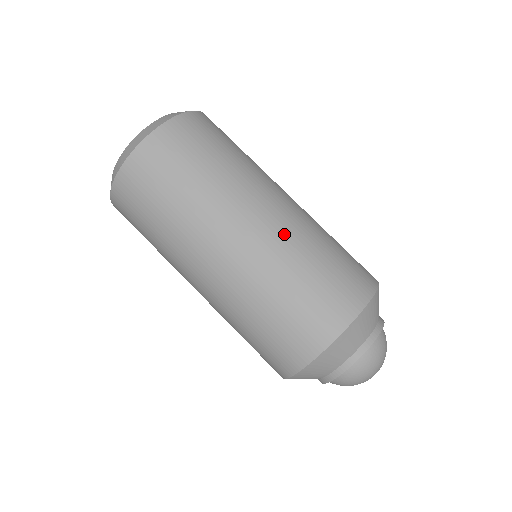
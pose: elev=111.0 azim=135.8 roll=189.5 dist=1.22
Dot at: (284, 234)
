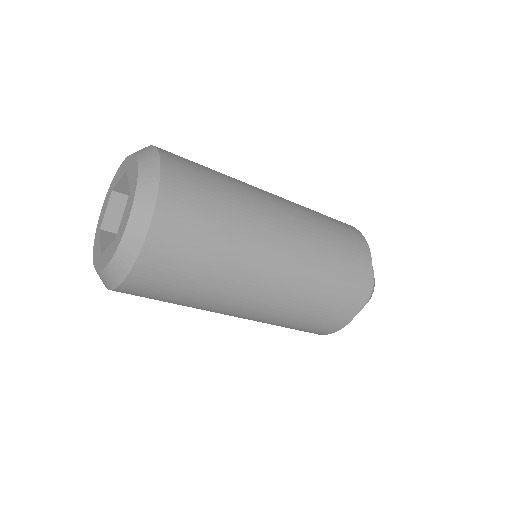
Dot at: (291, 289)
